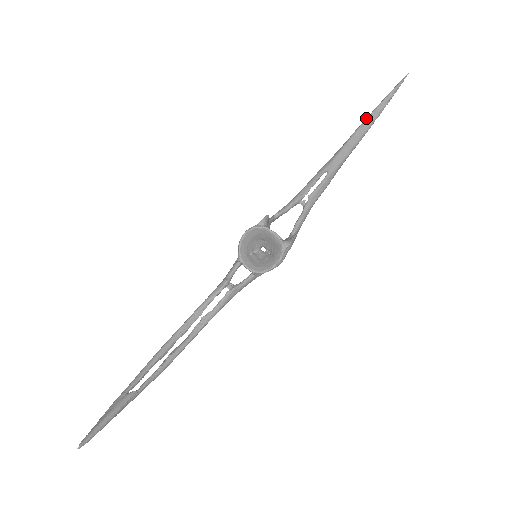
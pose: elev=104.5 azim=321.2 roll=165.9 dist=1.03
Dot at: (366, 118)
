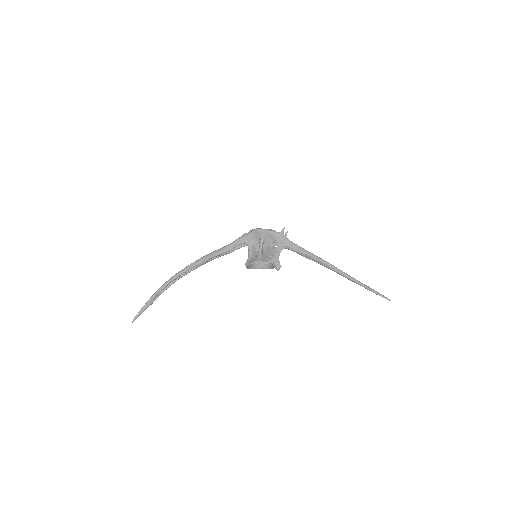
Dot at: (360, 285)
